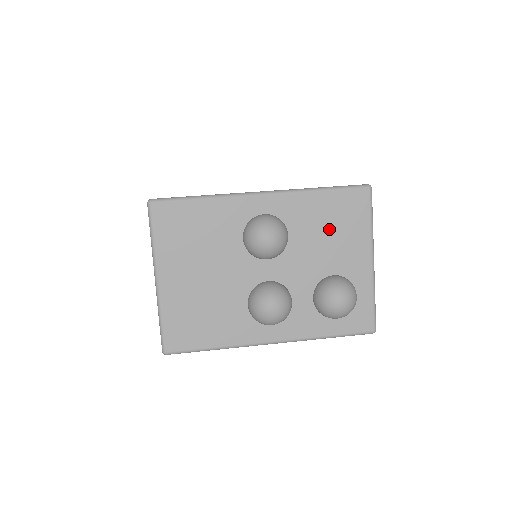
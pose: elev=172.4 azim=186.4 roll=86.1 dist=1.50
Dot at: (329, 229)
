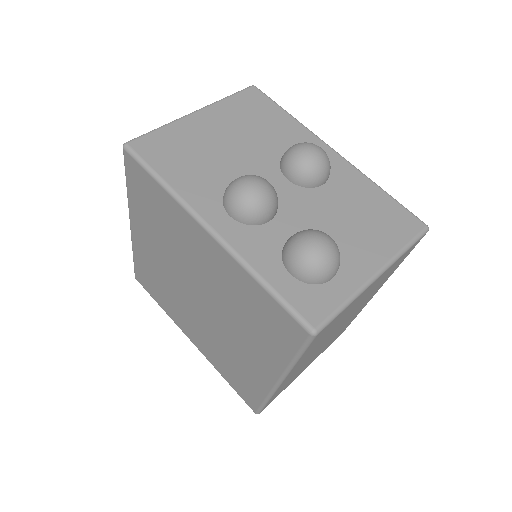
Dot at: (362, 214)
